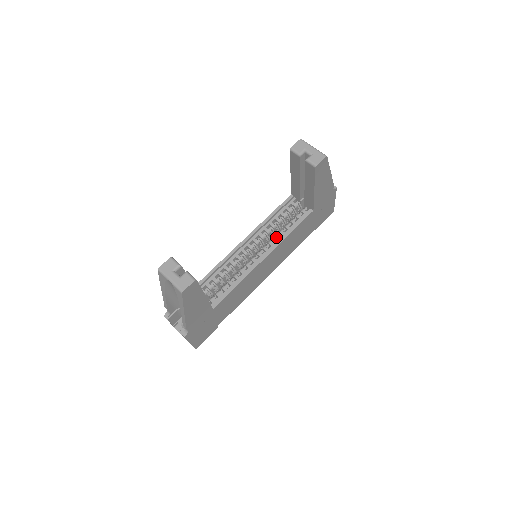
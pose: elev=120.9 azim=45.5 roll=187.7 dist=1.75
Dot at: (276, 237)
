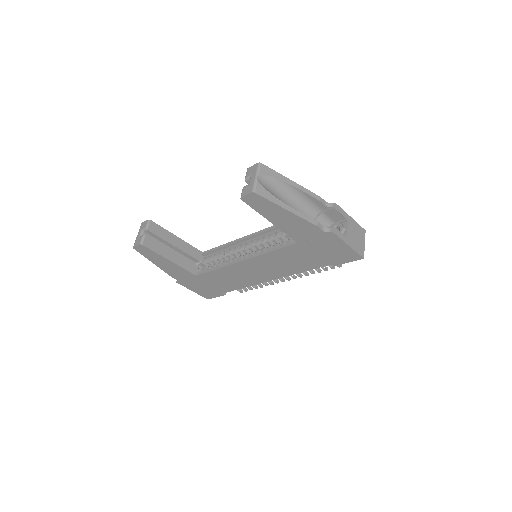
Dot at: (263, 249)
